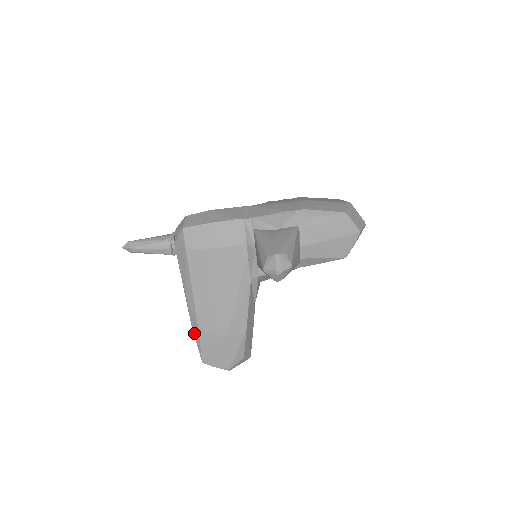
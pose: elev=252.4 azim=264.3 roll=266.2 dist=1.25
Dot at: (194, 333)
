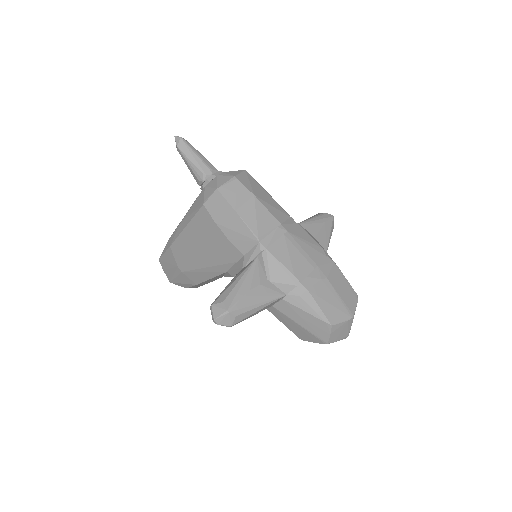
Dot at: (168, 242)
